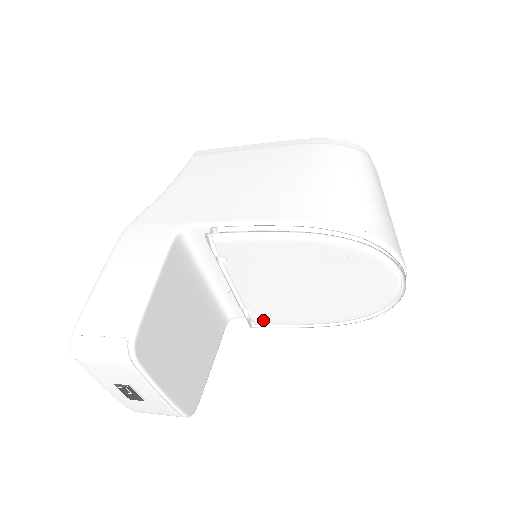
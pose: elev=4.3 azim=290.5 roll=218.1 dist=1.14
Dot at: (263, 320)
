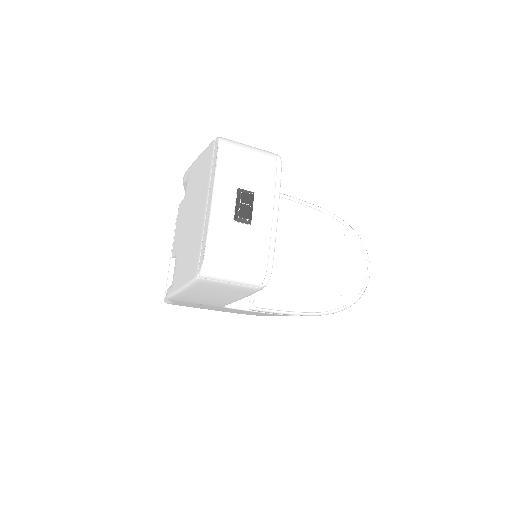
Dot at: (266, 298)
